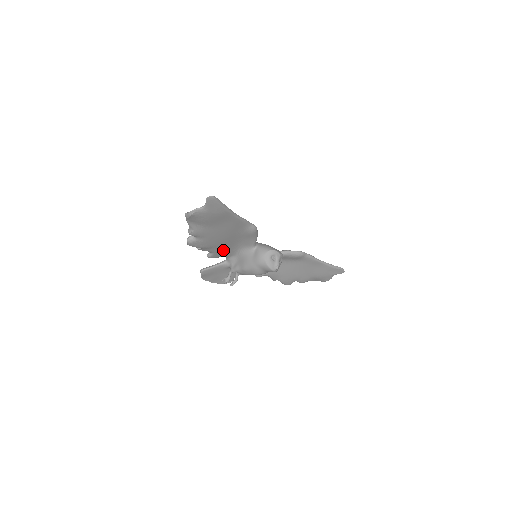
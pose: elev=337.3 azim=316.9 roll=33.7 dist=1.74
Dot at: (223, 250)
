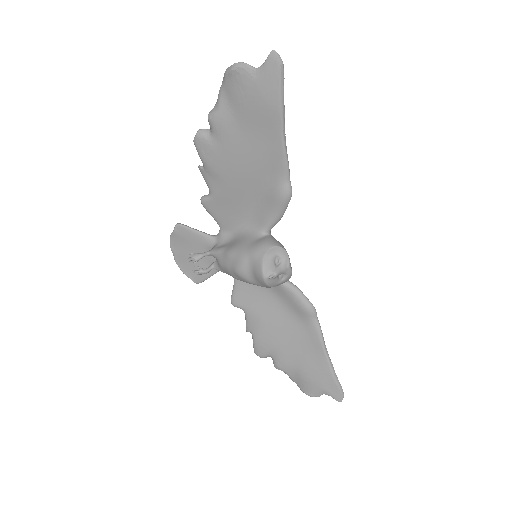
Dot at: (226, 204)
